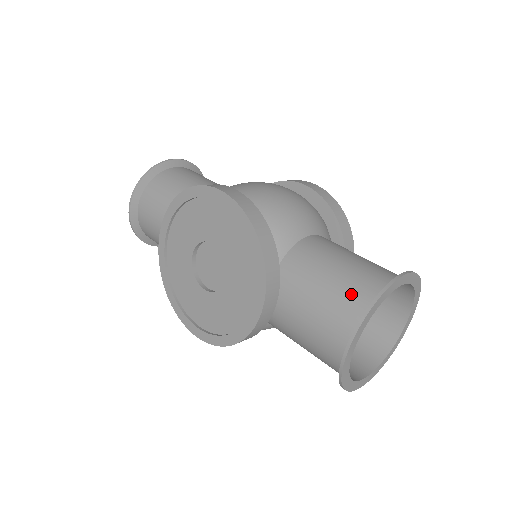
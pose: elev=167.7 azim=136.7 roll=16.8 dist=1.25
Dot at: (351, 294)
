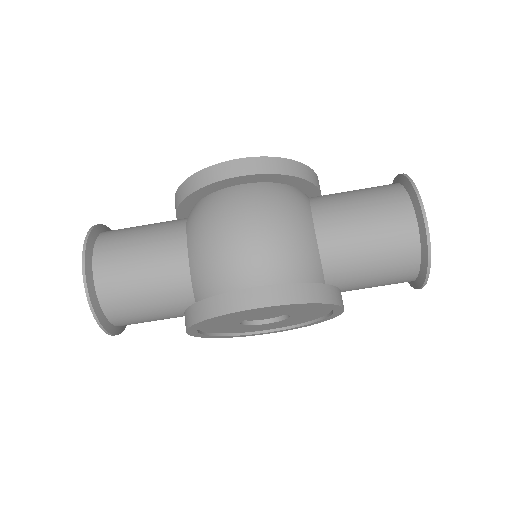
Dot at: (402, 258)
